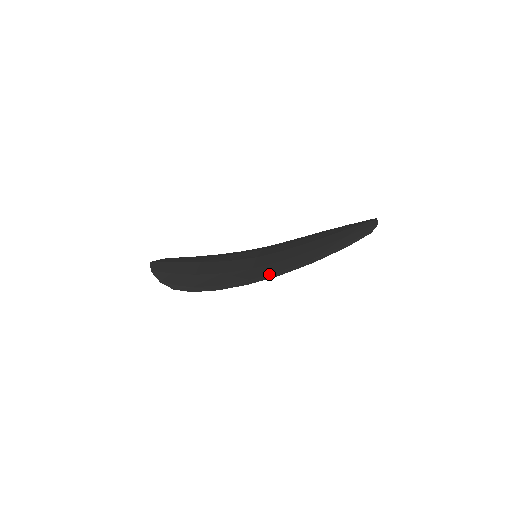
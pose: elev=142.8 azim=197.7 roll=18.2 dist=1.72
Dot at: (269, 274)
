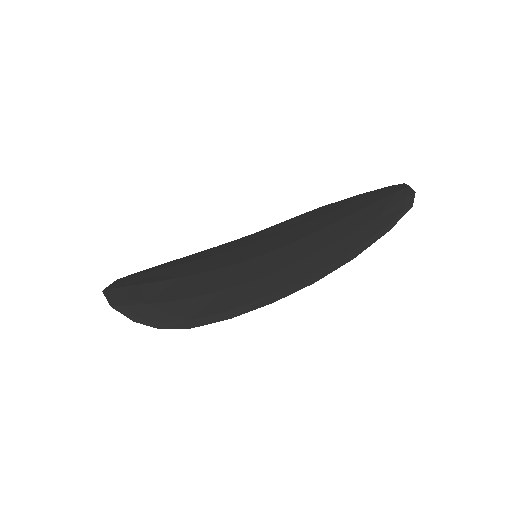
Dot at: (296, 283)
